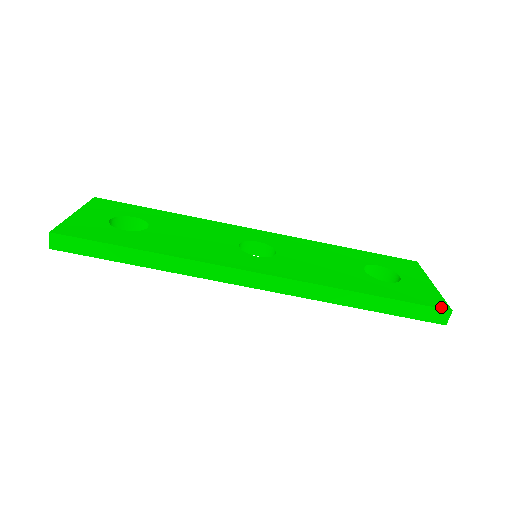
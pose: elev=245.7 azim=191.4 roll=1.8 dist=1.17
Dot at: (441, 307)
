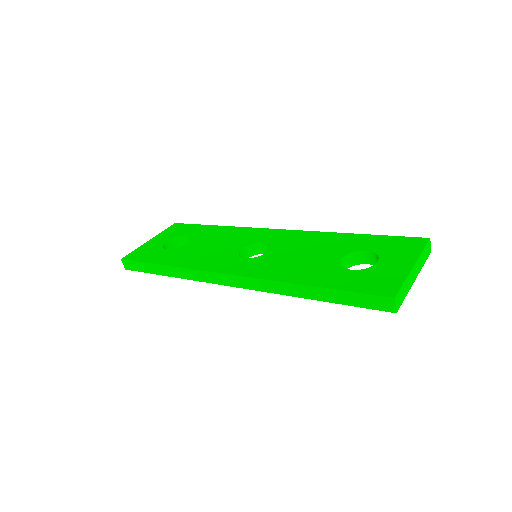
Dot at: (384, 294)
